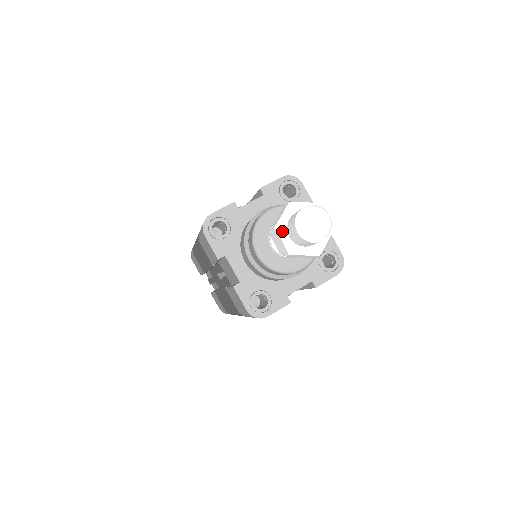
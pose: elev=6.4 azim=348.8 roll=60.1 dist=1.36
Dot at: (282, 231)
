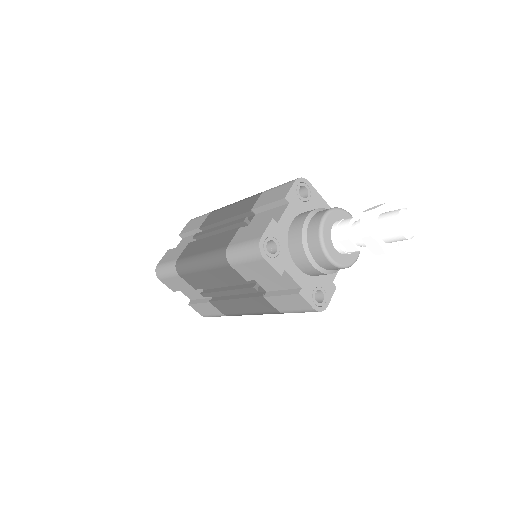
Dot at: (377, 236)
